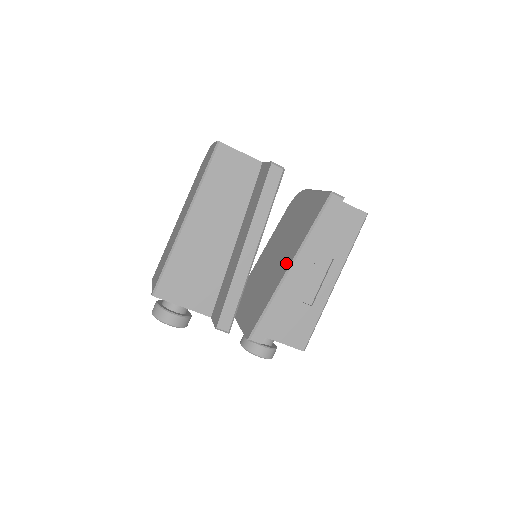
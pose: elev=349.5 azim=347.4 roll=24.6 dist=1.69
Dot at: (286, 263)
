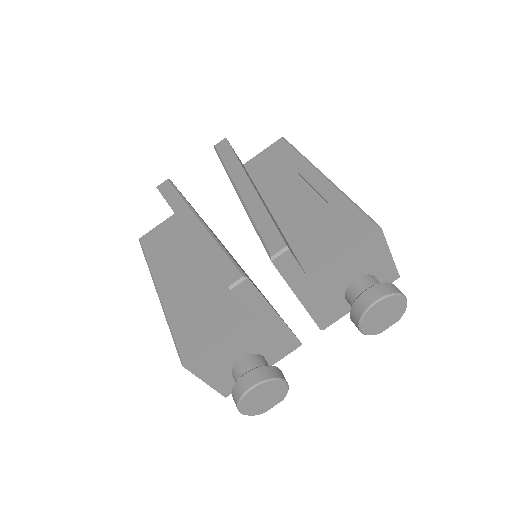
Dot at: occluded
